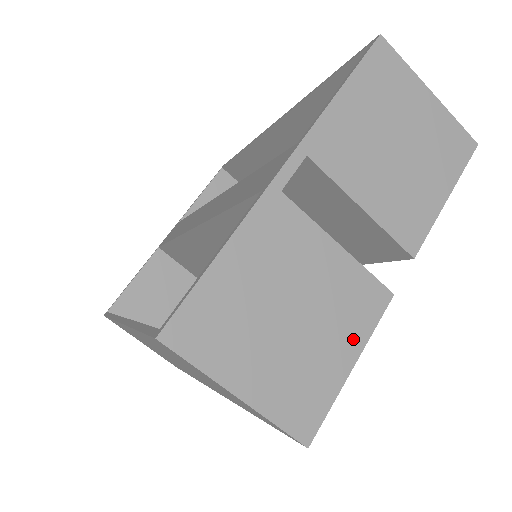
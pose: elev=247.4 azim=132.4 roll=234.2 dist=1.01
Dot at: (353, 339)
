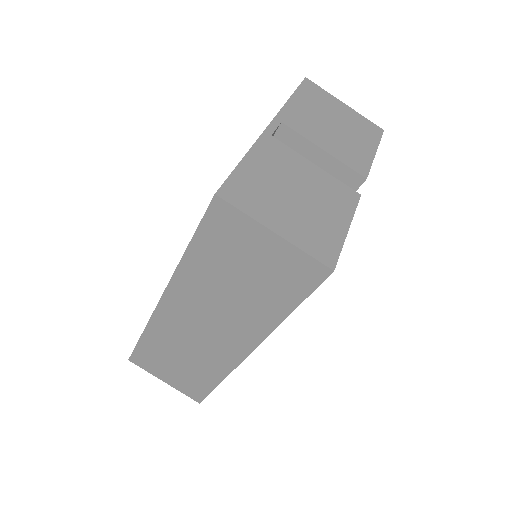
Dot at: (343, 214)
